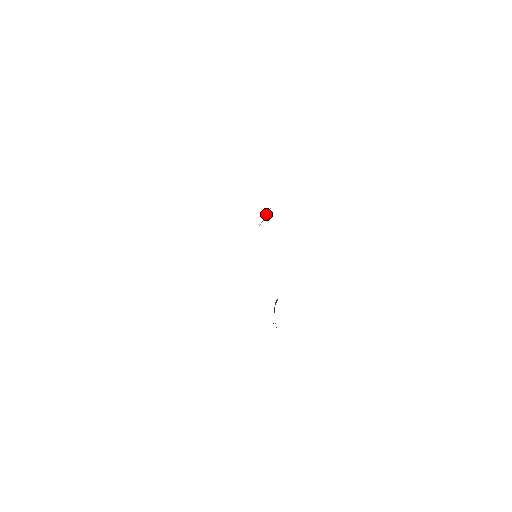
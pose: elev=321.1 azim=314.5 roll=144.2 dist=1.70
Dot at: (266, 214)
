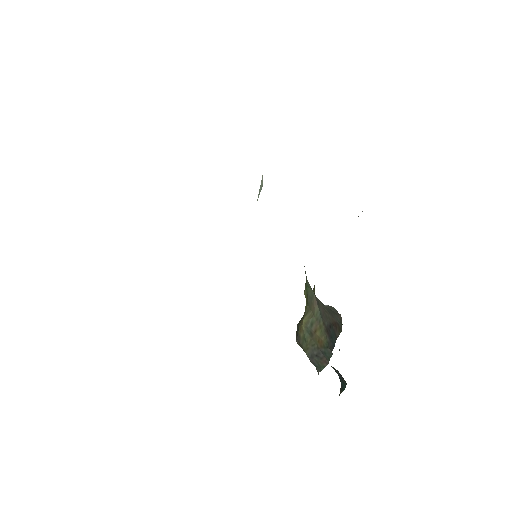
Dot at: occluded
